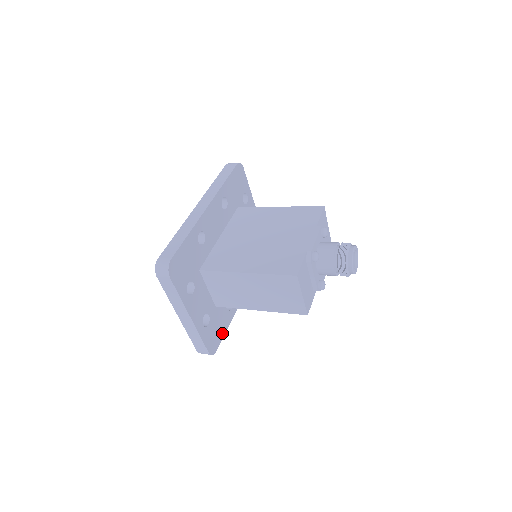
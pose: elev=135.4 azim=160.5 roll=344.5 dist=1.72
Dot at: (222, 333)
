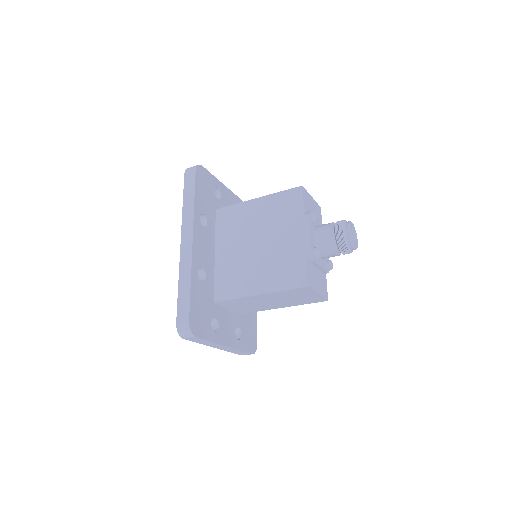
Dot at: (254, 327)
